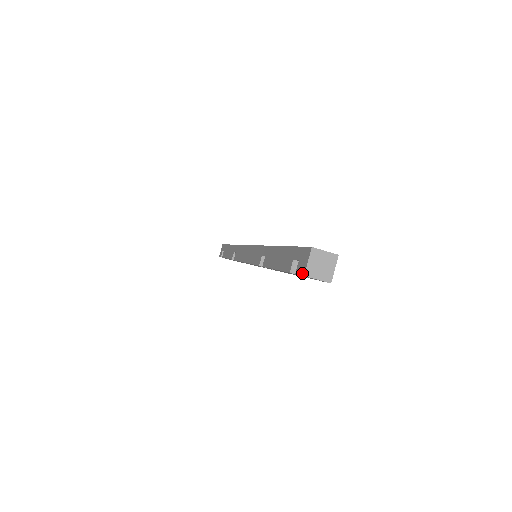
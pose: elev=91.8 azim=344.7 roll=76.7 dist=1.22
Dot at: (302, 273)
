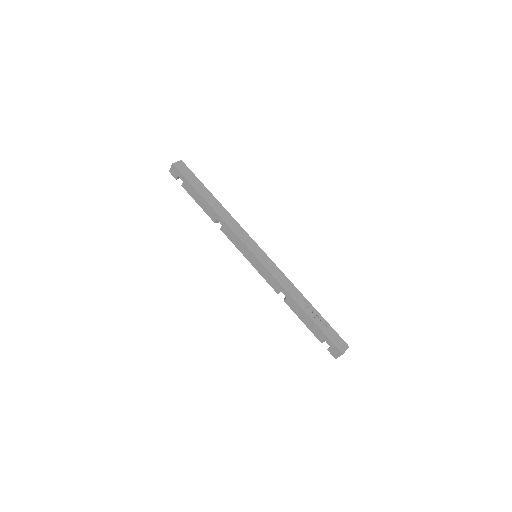
Dot at: (334, 357)
